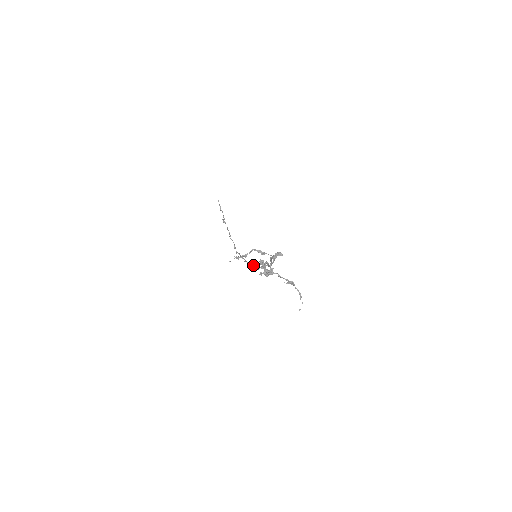
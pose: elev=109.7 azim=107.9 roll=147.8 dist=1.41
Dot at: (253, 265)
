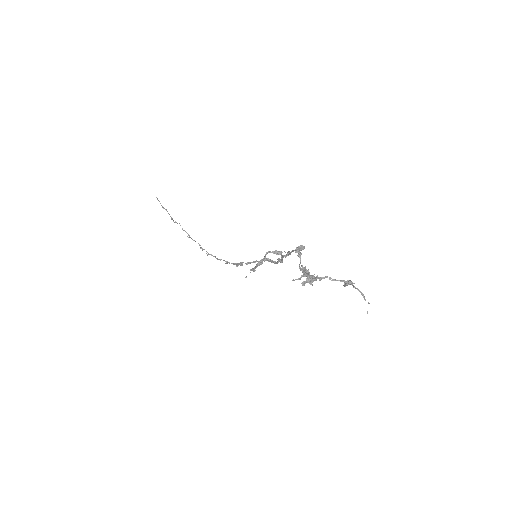
Dot at: (242, 265)
